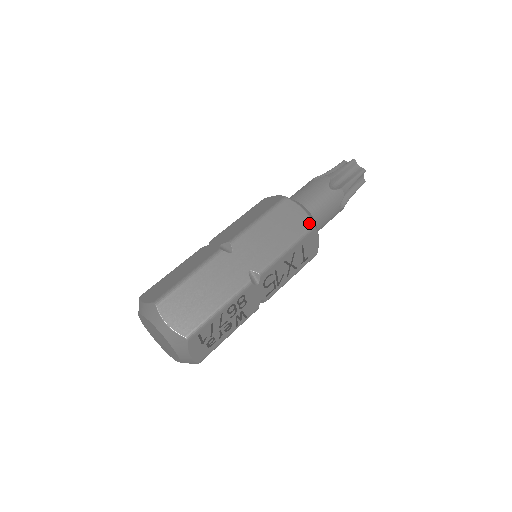
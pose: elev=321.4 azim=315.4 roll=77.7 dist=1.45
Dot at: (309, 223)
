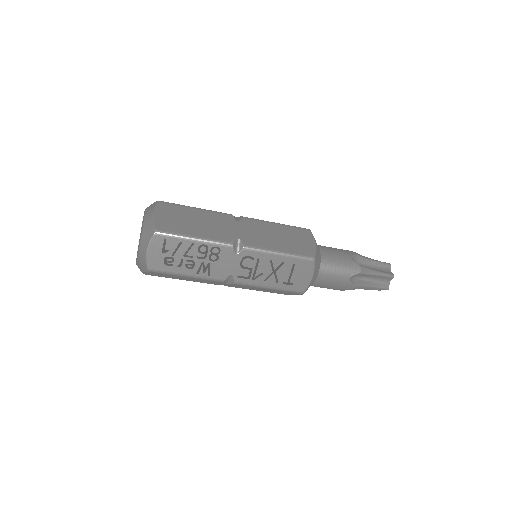
Dot at: (312, 253)
